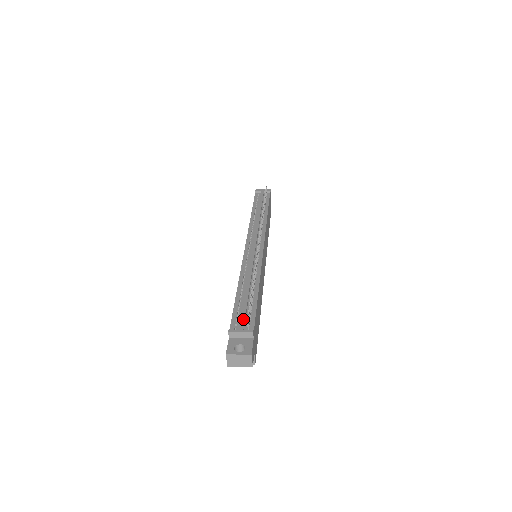
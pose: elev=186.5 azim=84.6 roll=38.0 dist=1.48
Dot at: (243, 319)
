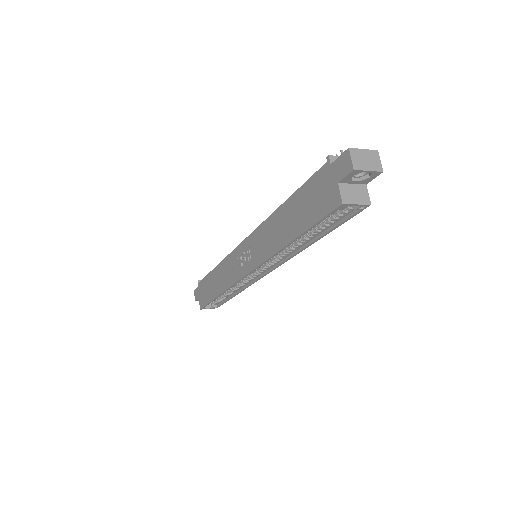
Dot at: occluded
